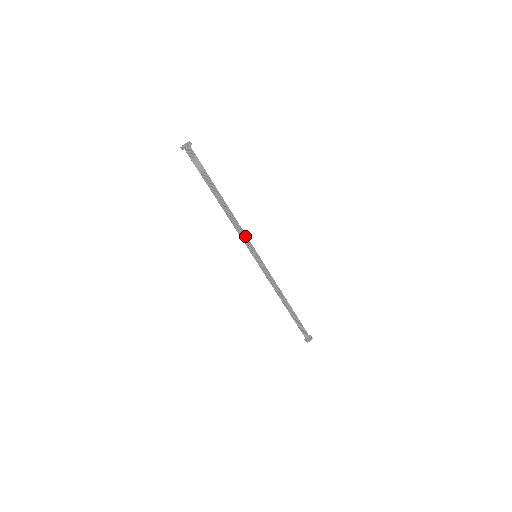
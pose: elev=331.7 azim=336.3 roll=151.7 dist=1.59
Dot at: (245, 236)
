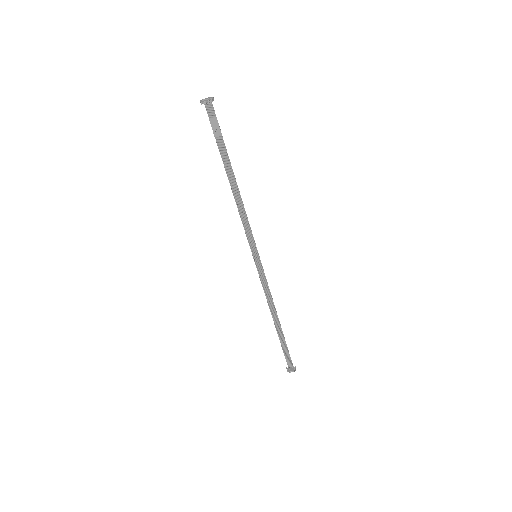
Dot at: (249, 229)
